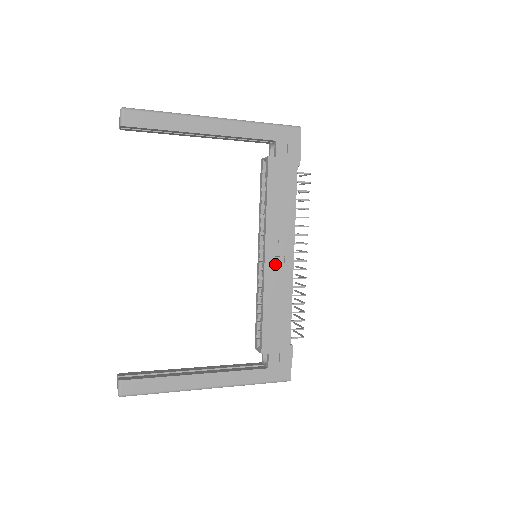
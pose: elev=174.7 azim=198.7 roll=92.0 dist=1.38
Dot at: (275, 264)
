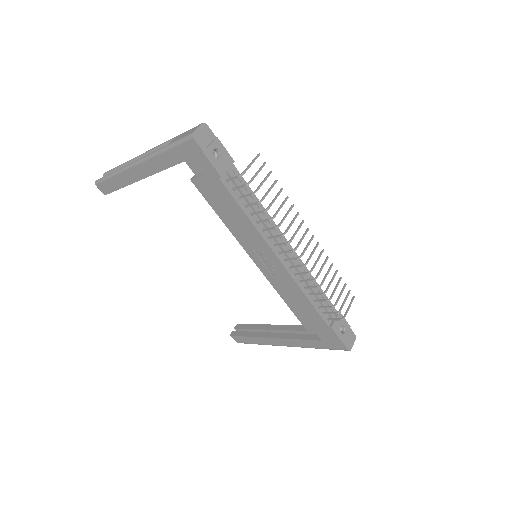
Dot at: (268, 267)
